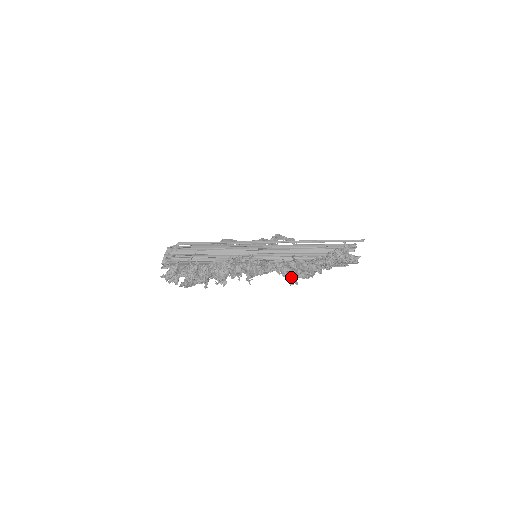
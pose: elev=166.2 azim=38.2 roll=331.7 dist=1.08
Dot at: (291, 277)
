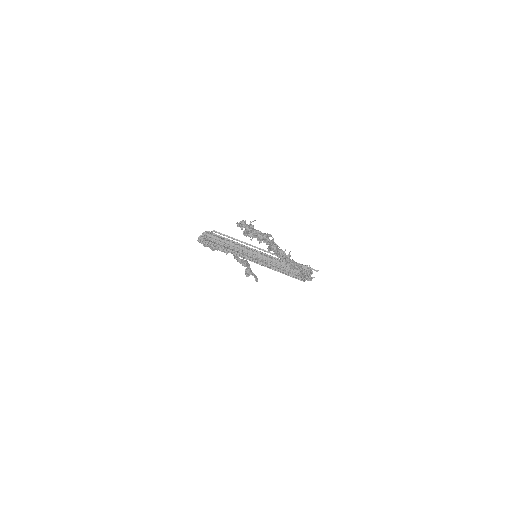
Dot at: (286, 261)
